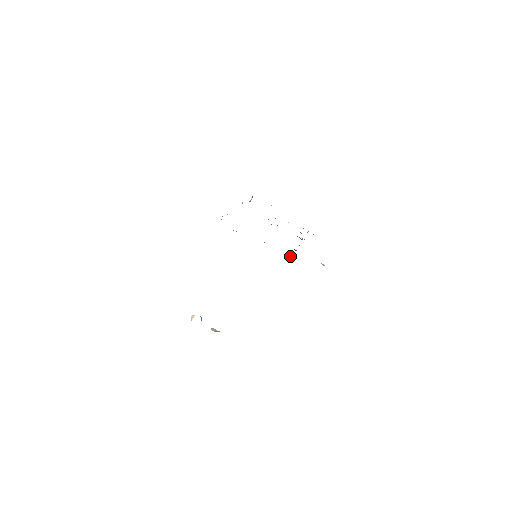
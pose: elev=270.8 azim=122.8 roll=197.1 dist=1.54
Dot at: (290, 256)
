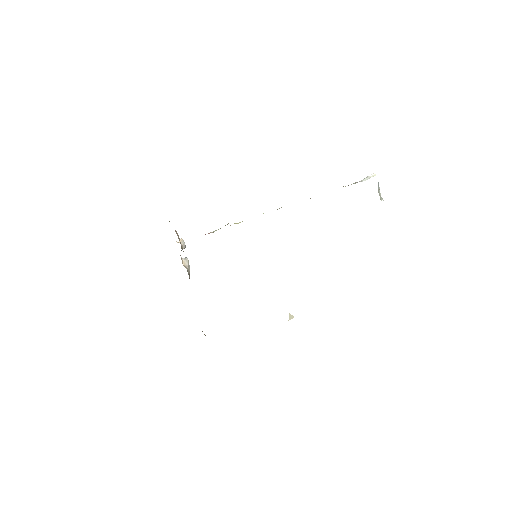
Dot at: occluded
